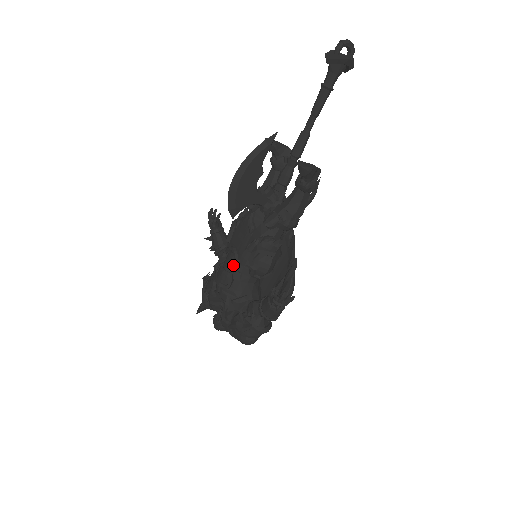
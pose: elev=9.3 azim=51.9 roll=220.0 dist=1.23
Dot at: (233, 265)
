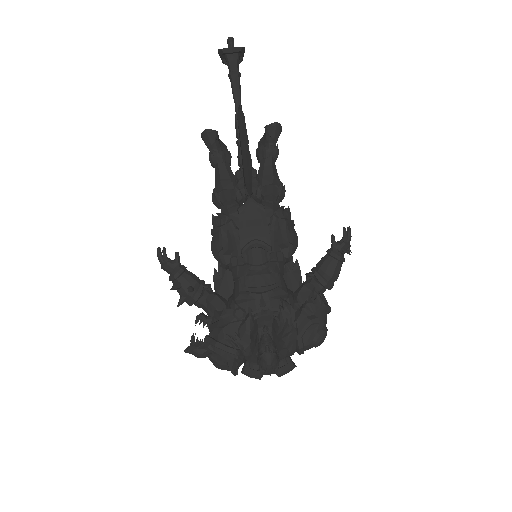
Dot at: (266, 257)
